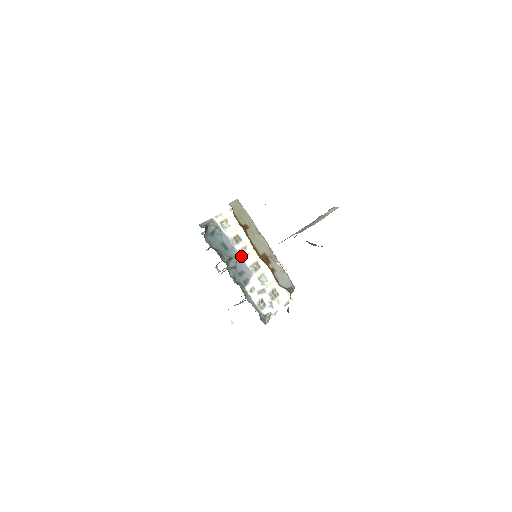
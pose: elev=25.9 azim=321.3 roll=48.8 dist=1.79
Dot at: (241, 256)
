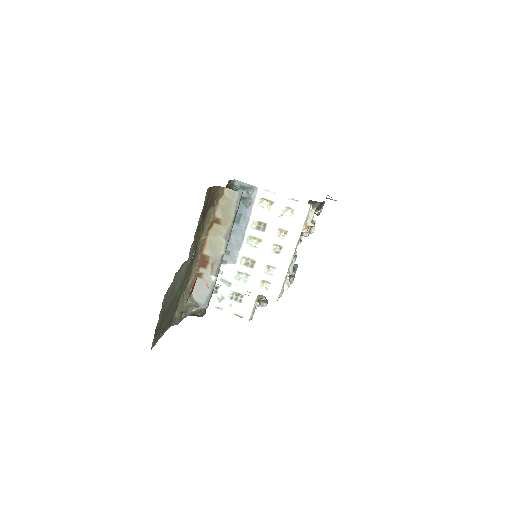
Dot at: (243, 241)
